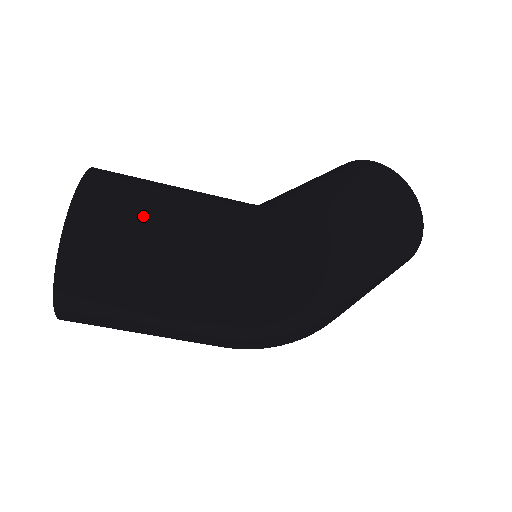
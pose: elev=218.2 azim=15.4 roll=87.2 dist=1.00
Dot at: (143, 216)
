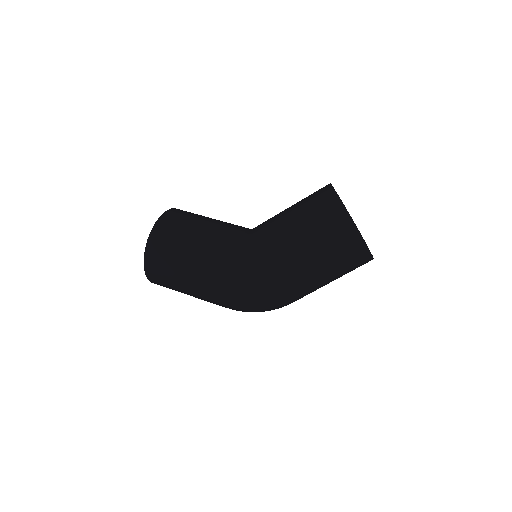
Dot at: (174, 258)
